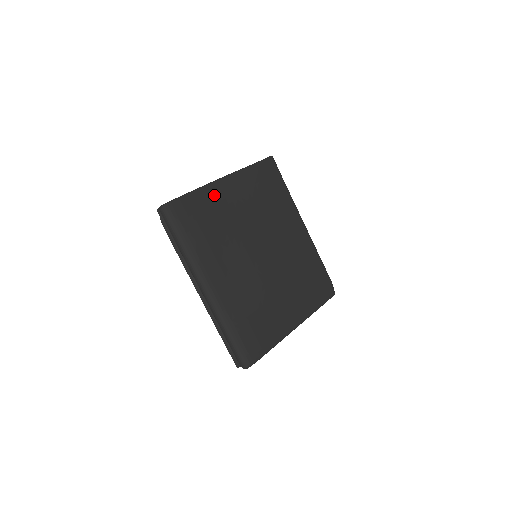
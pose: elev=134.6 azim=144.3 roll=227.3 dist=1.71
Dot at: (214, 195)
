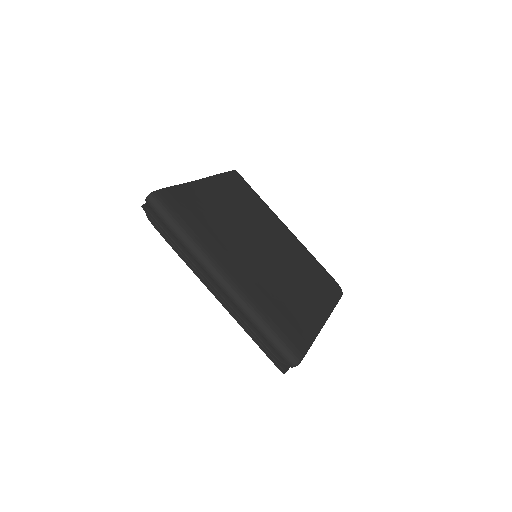
Dot at: (197, 192)
